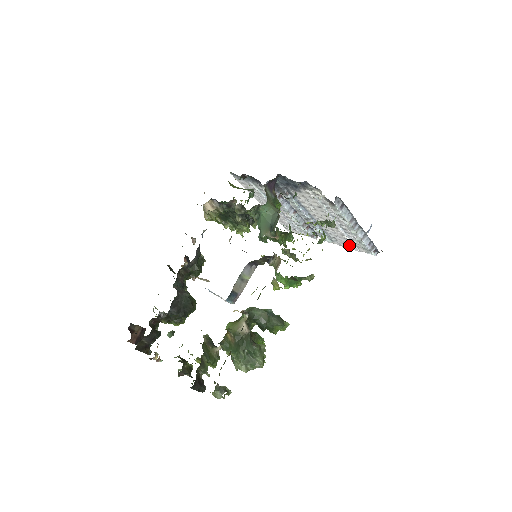
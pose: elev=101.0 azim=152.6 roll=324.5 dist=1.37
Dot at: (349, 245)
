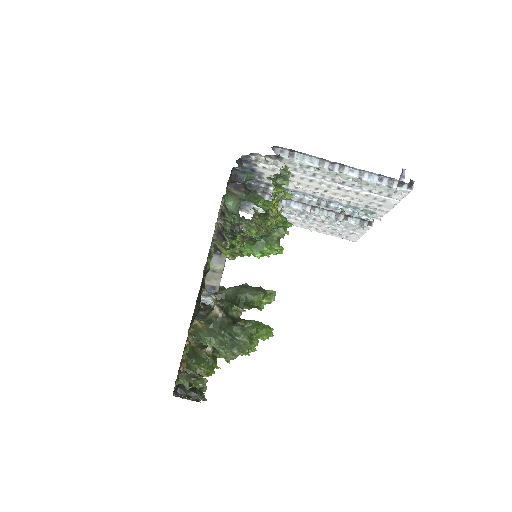
Dot at: (383, 202)
